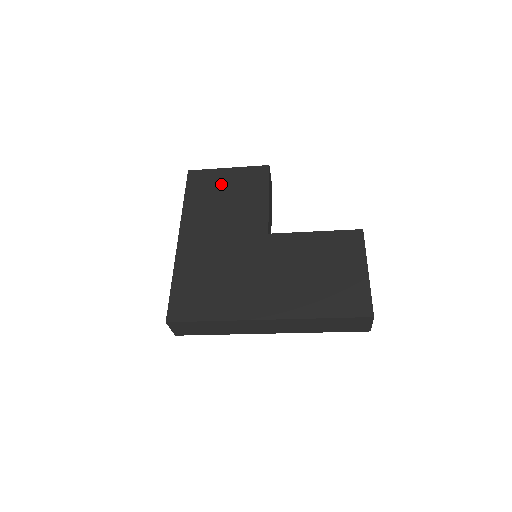
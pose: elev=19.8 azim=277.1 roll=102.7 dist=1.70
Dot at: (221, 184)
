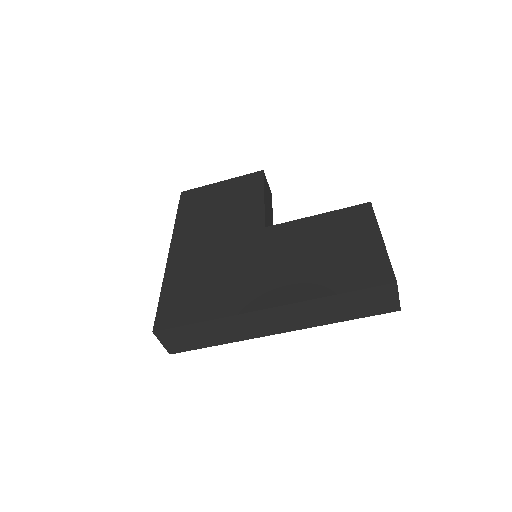
Dot at: (214, 196)
